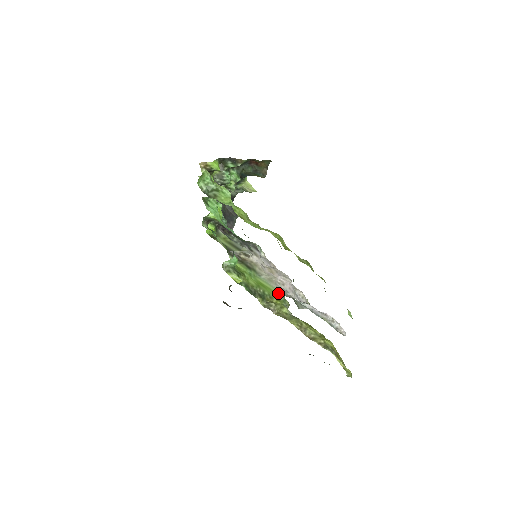
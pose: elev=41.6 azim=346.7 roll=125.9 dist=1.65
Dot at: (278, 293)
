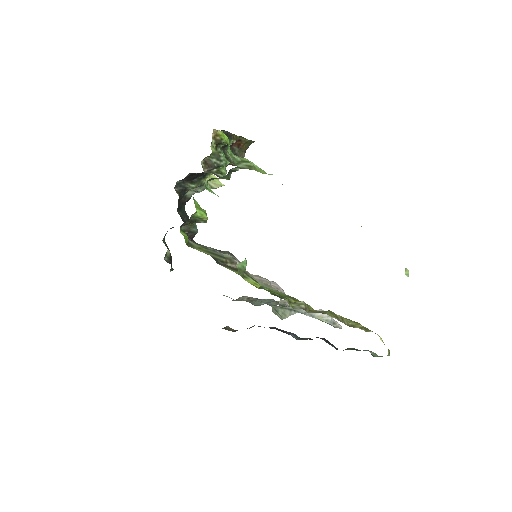
Dot at: (286, 295)
